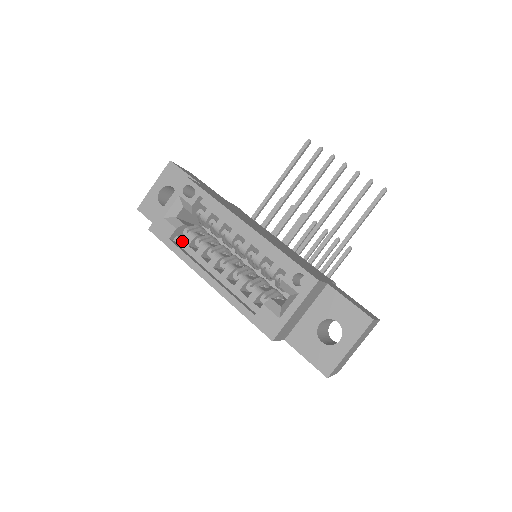
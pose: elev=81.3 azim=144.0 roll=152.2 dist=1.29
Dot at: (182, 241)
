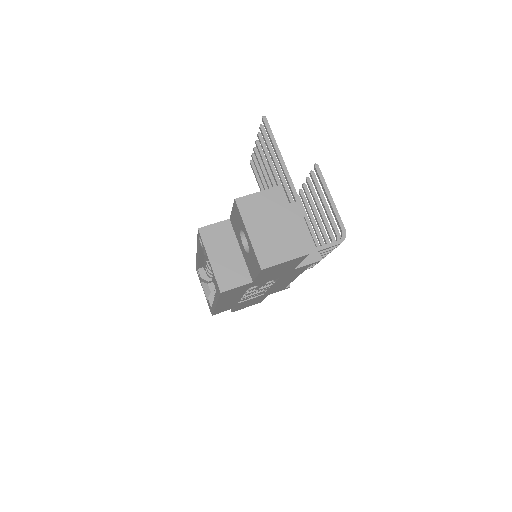
Dot at: occluded
